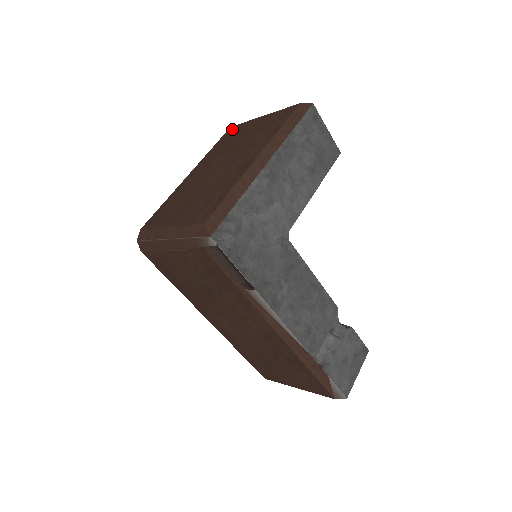
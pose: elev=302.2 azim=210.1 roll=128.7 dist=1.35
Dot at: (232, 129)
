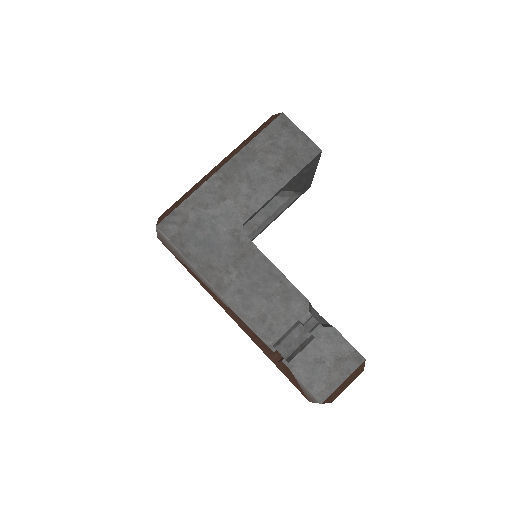
Dot at: occluded
